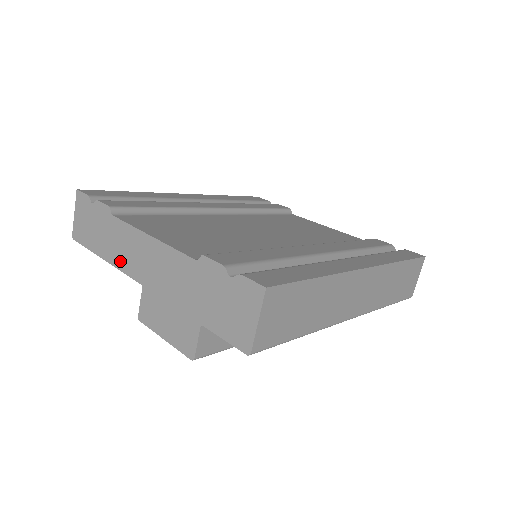
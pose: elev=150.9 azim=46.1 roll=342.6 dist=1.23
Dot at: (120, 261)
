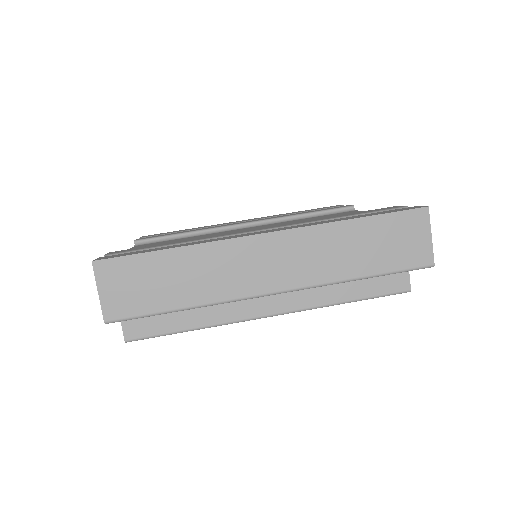
Dot at: occluded
